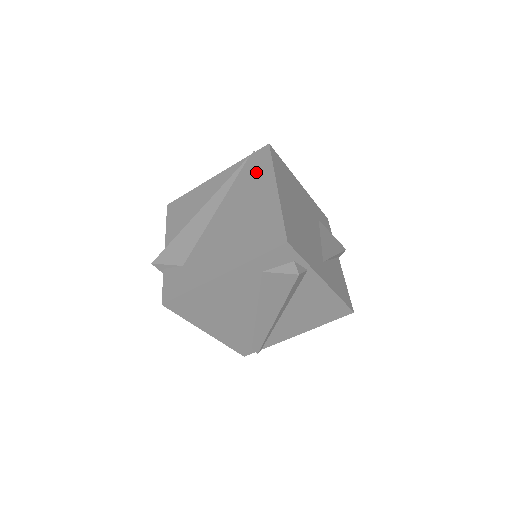
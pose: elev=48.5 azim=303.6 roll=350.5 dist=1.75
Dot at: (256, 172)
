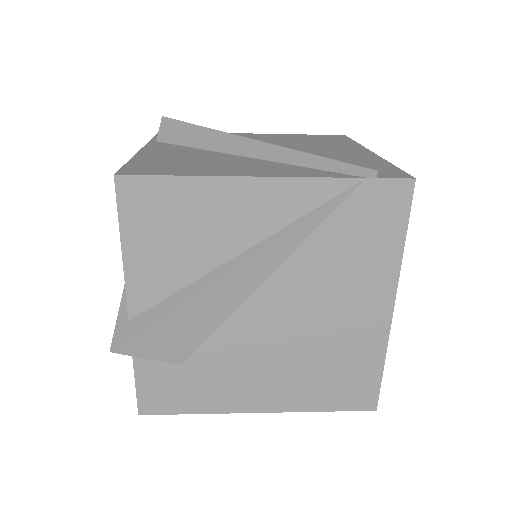
Dot at: (367, 243)
